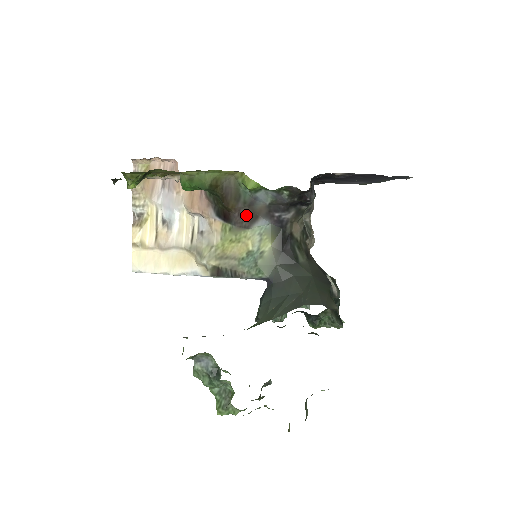
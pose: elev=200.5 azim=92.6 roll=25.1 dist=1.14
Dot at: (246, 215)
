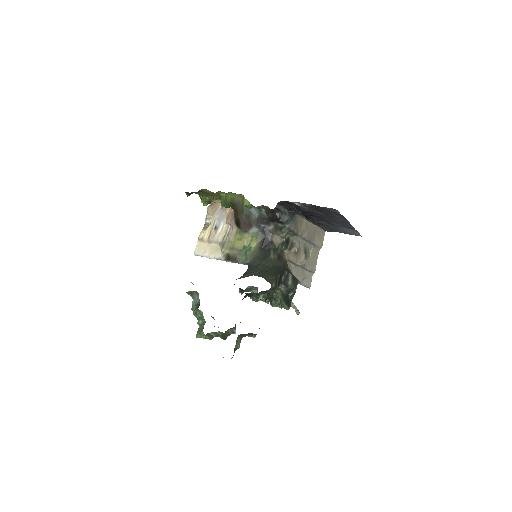
Dot at: (246, 223)
